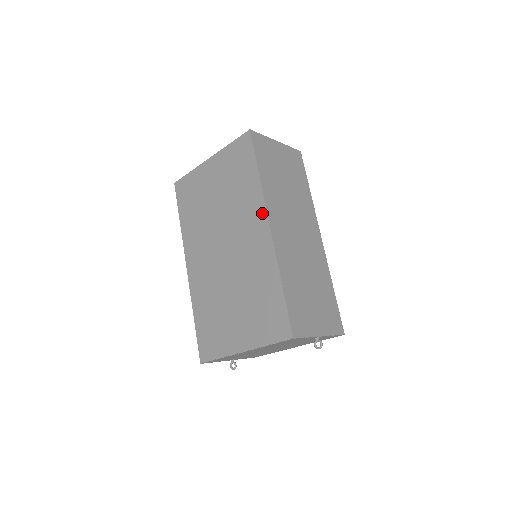
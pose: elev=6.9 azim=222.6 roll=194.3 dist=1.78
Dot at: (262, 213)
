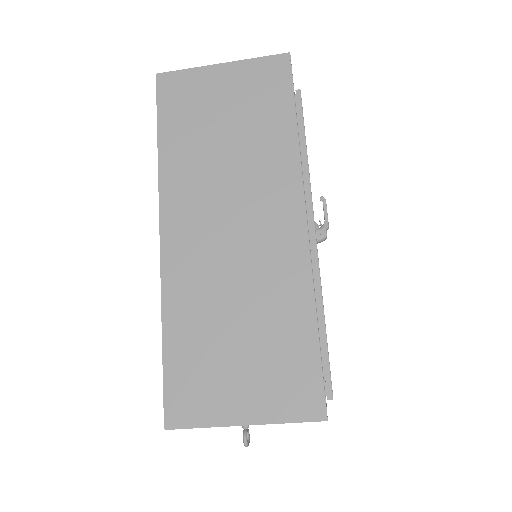
Dot at: occluded
